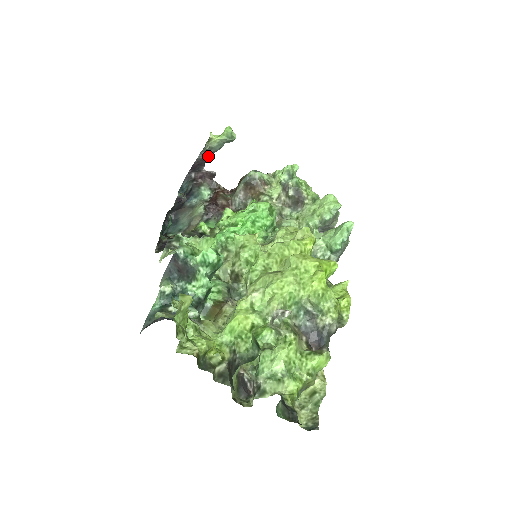
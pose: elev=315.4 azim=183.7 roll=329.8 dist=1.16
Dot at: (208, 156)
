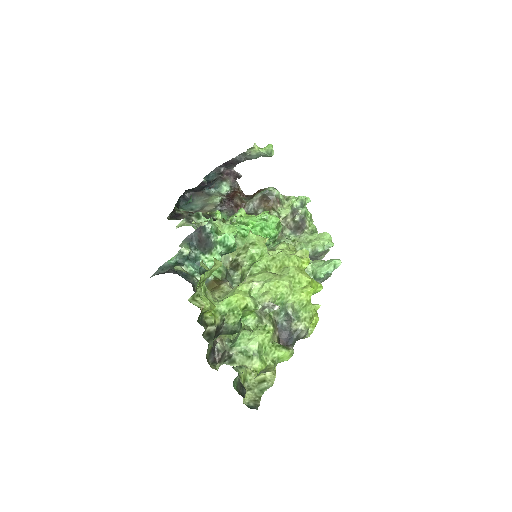
Dot at: (243, 160)
